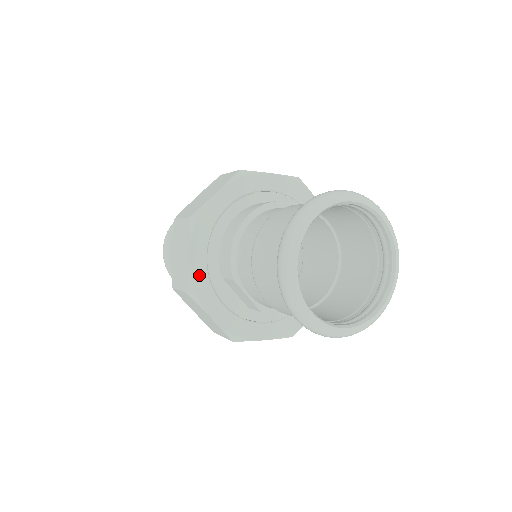
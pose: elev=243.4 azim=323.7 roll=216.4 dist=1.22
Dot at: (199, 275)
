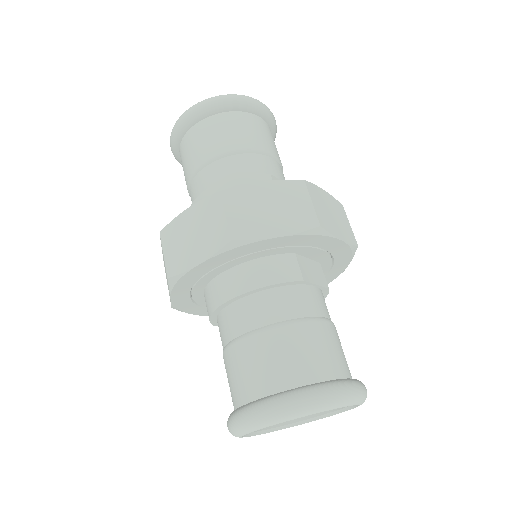
Dot at: (183, 303)
